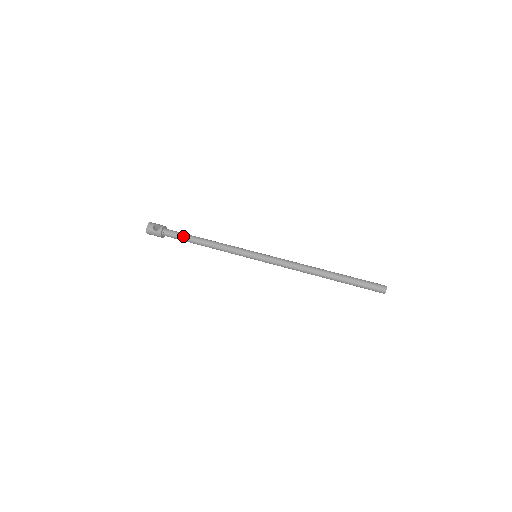
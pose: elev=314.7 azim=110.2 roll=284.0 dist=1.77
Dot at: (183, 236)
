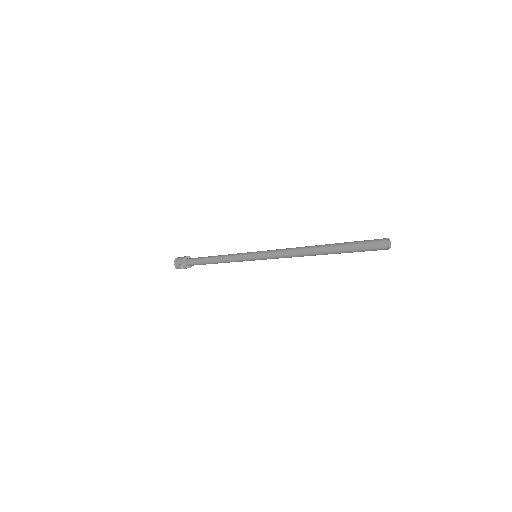
Dot at: occluded
